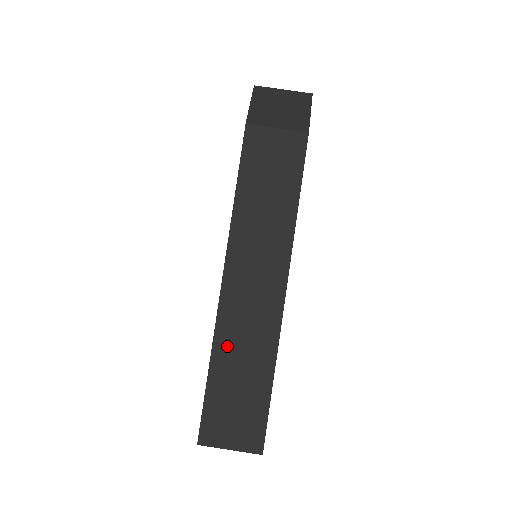
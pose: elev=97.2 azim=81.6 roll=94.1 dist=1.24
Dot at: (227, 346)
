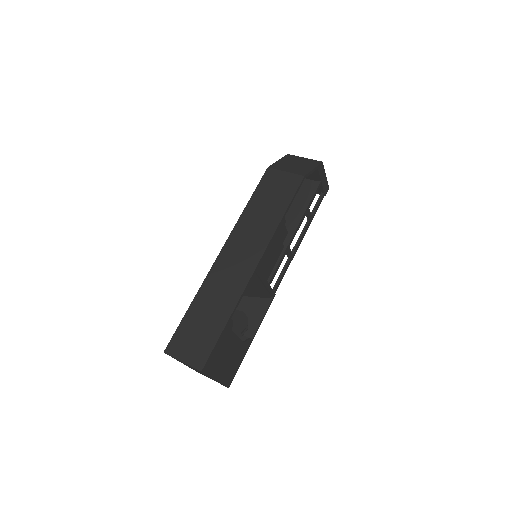
Dot at: (207, 293)
